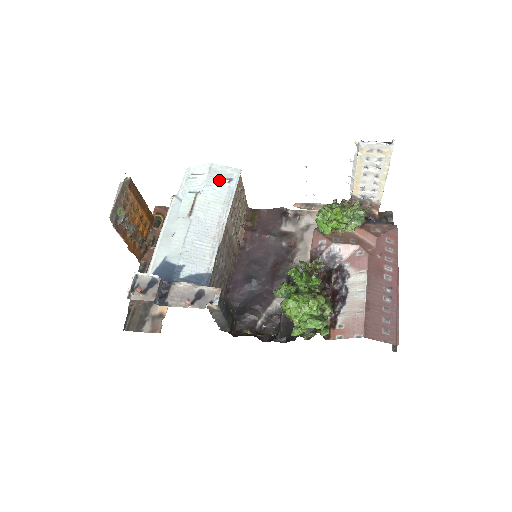
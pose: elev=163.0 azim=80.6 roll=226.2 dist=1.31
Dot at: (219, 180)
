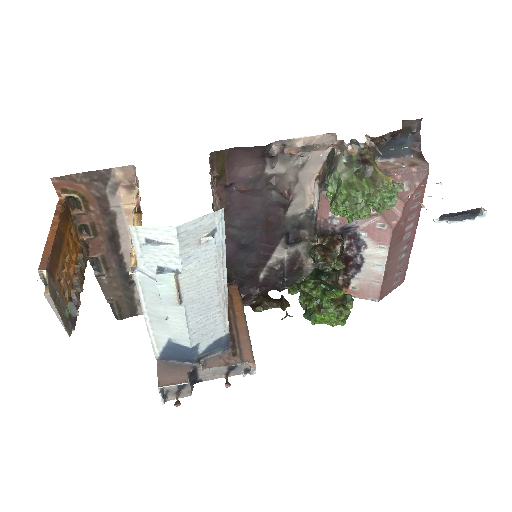
Dot at: (198, 242)
